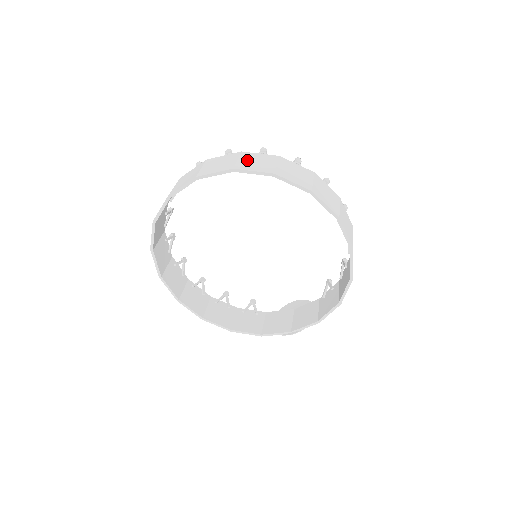
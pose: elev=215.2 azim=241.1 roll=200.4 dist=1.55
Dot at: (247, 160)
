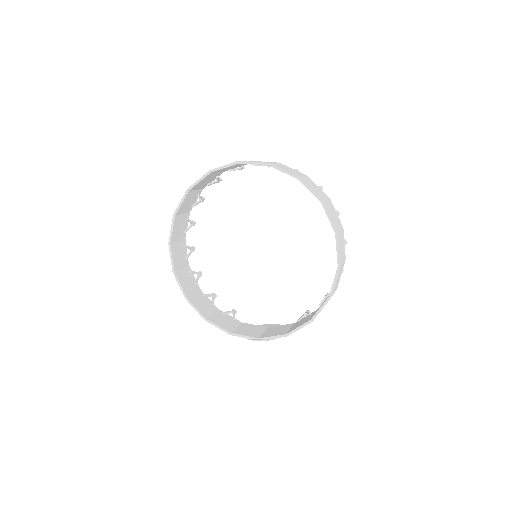
Dot at: (282, 166)
